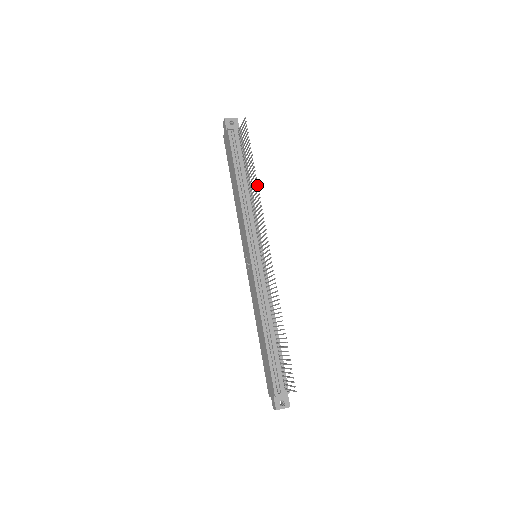
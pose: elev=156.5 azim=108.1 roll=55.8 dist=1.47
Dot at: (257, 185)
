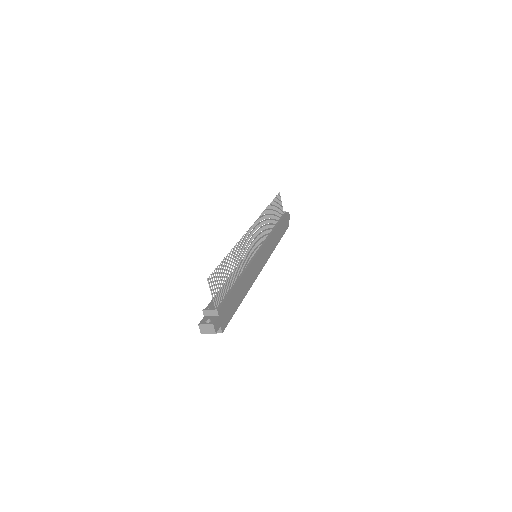
Dot at: occluded
